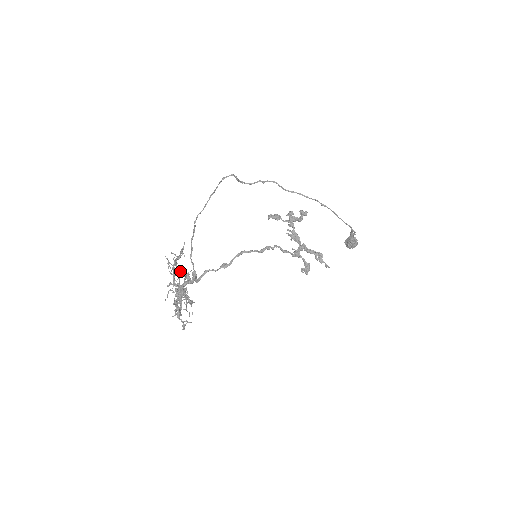
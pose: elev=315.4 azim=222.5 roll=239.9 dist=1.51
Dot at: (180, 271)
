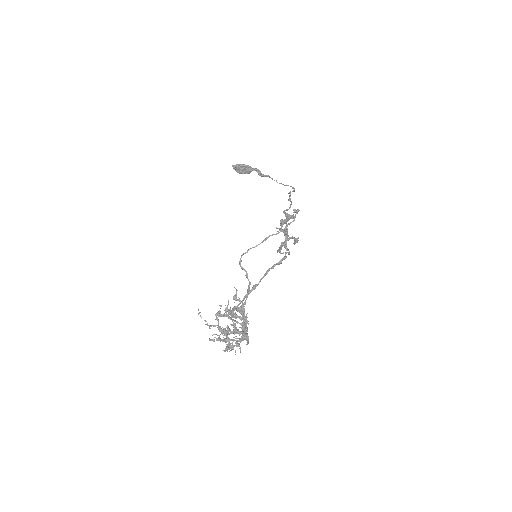
Dot at: occluded
